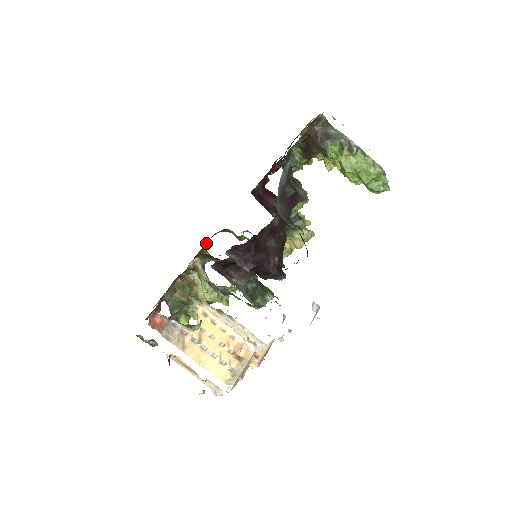
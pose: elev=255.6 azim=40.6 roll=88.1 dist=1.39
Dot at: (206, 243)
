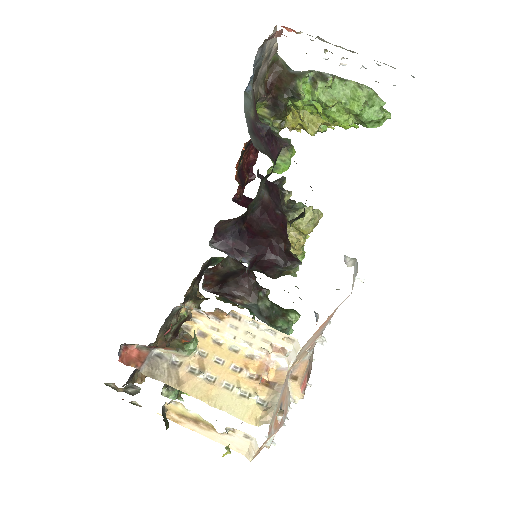
Dot at: (197, 283)
